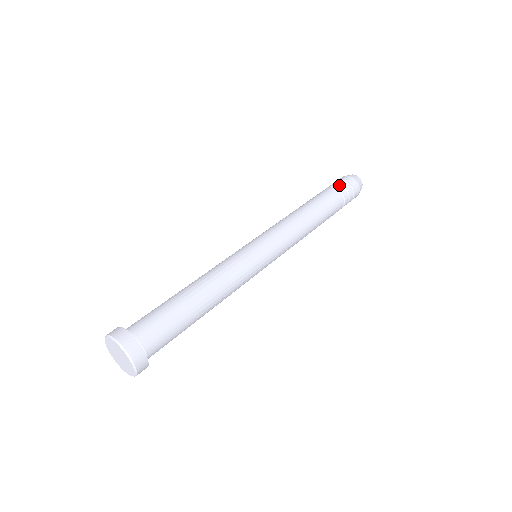
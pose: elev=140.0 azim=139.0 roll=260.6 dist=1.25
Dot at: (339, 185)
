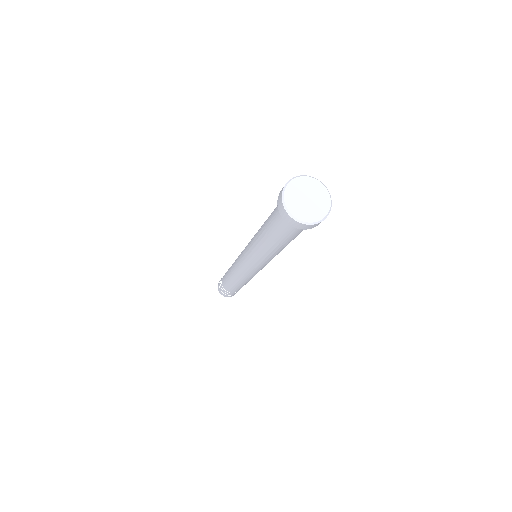
Dot at: occluded
